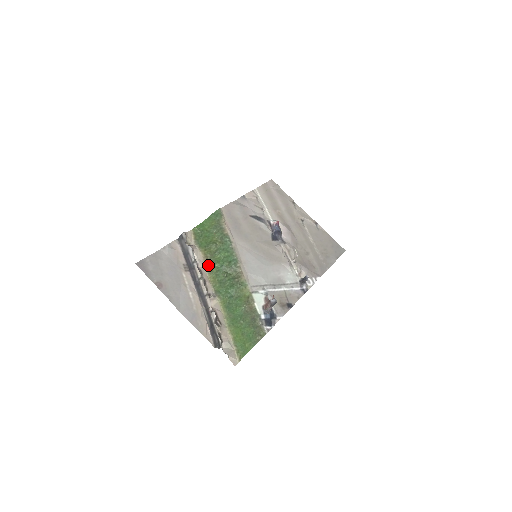
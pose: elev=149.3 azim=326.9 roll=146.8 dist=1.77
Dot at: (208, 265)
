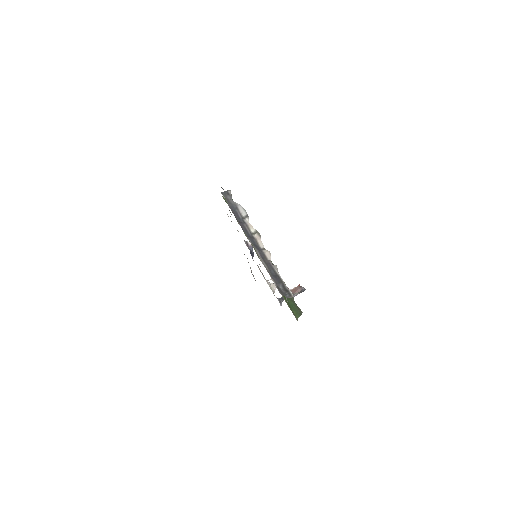
Dot at: occluded
